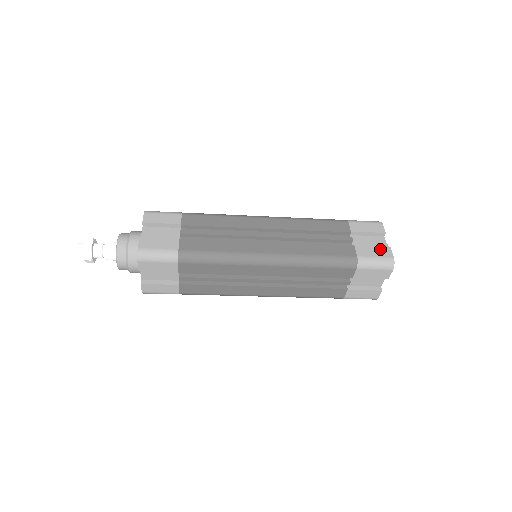
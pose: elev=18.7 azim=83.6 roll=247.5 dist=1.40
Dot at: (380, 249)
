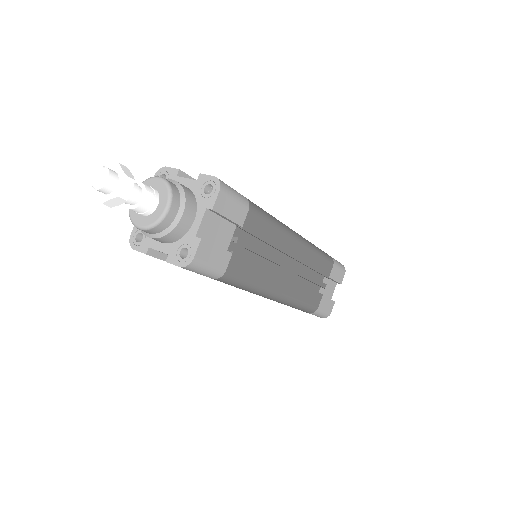
Dot at: (331, 302)
